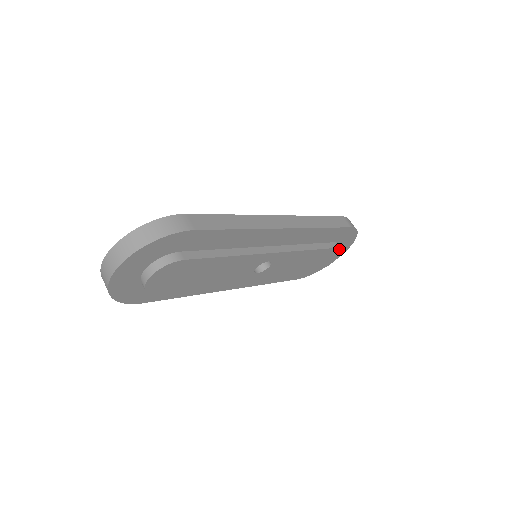
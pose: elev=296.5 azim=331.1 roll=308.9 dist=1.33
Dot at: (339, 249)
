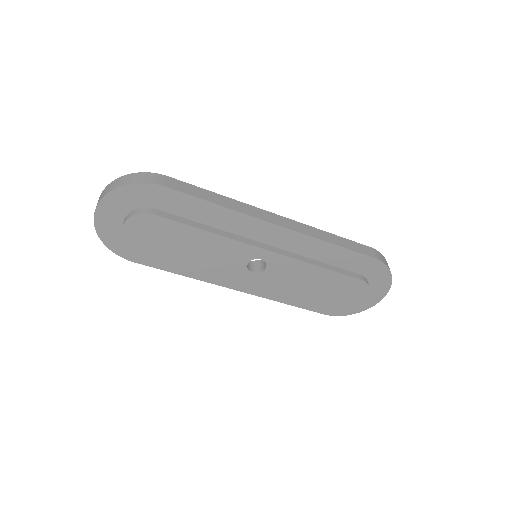
Dot at: (363, 283)
